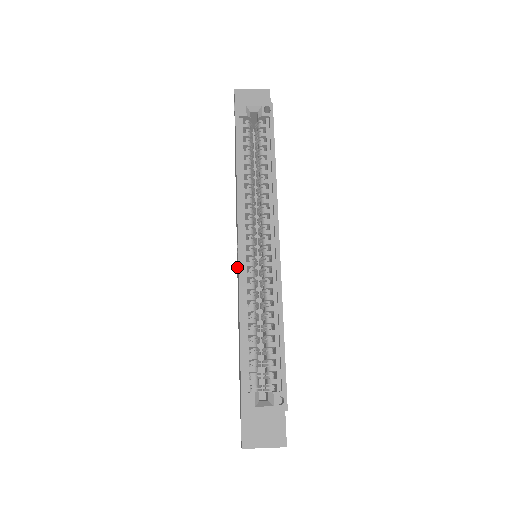
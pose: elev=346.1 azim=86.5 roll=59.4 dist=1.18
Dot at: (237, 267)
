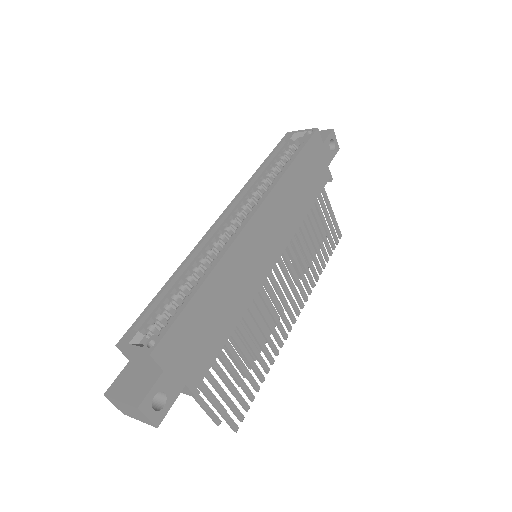
Dot at: occluded
